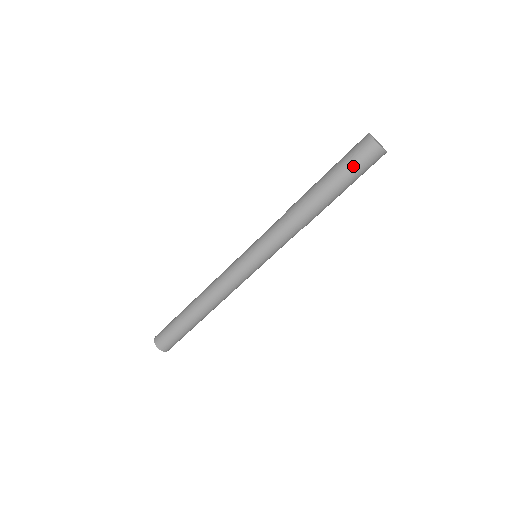
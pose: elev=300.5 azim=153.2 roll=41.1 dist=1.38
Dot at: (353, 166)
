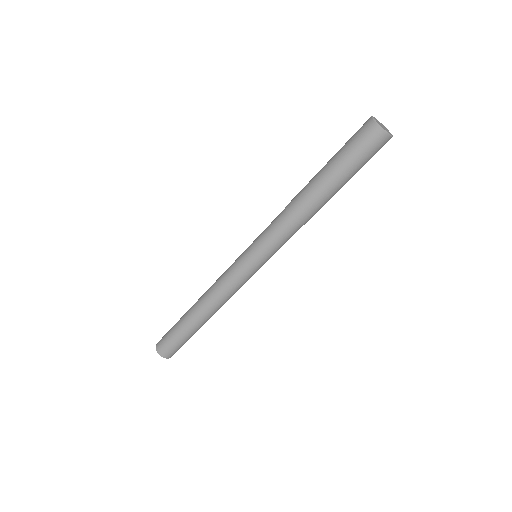
Dot at: (352, 151)
